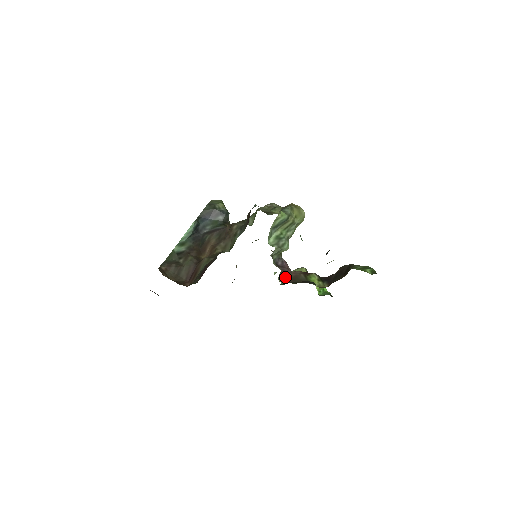
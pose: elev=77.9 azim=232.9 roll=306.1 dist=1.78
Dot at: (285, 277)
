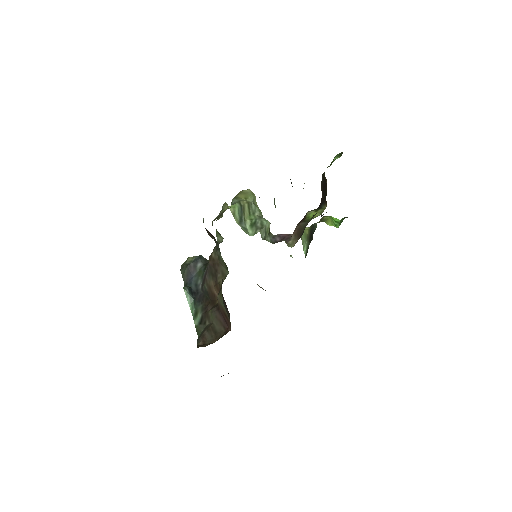
Dot at: (292, 241)
